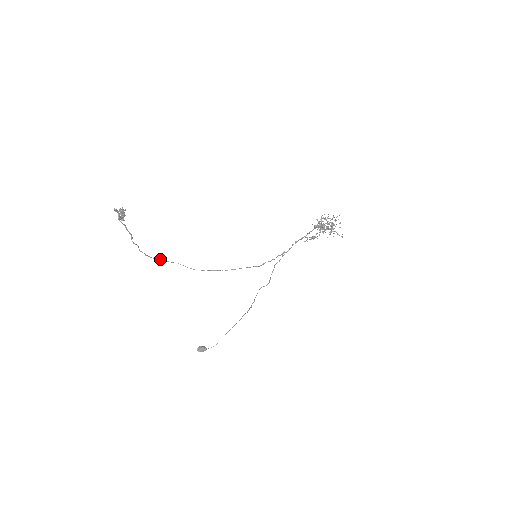
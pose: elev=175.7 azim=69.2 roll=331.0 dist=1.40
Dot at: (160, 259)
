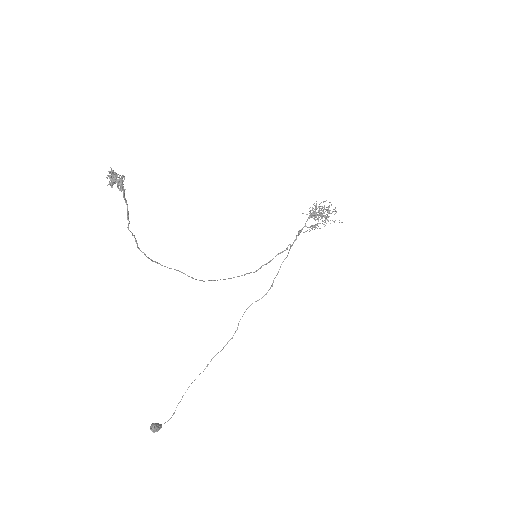
Dot at: (156, 262)
